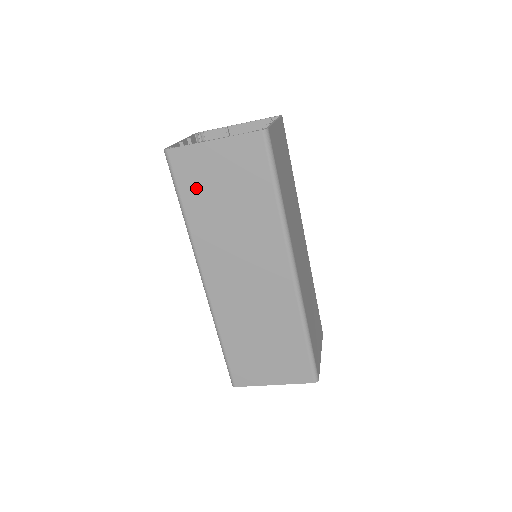
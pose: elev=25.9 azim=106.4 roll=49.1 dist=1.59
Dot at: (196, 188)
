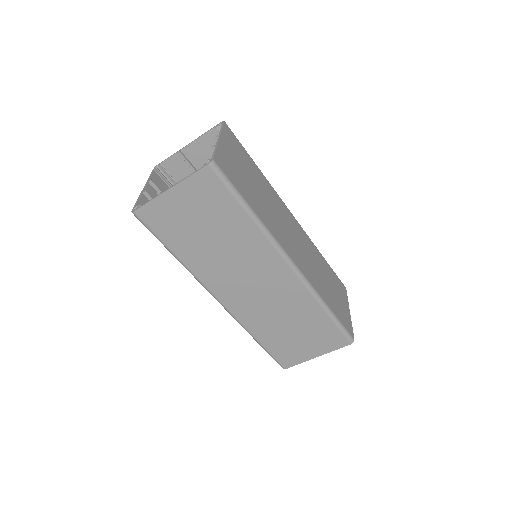
Dot at: (175, 233)
